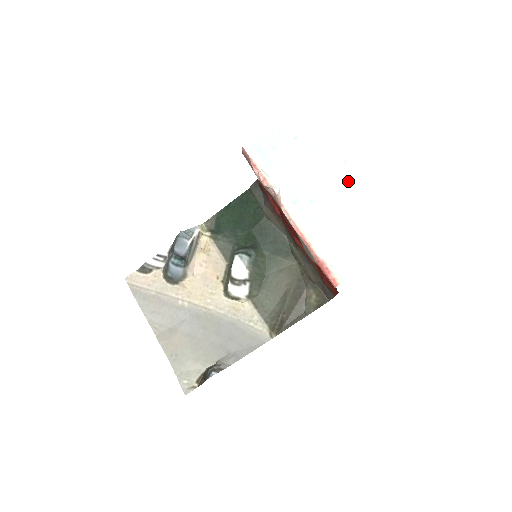
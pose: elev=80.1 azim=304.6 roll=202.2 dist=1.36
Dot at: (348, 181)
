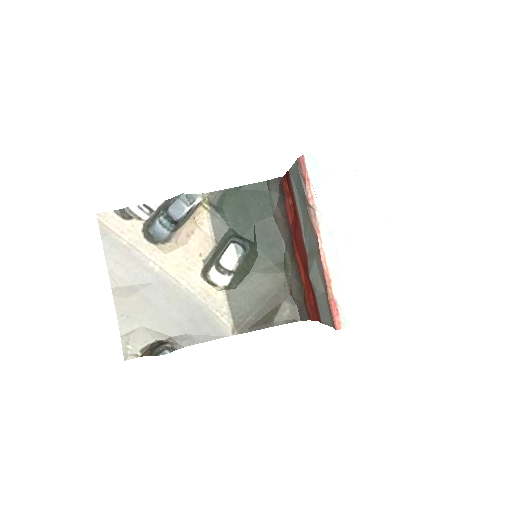
Dot at: (385, 236)
